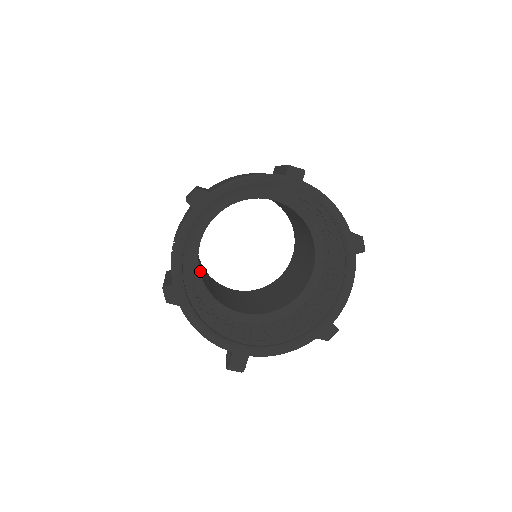
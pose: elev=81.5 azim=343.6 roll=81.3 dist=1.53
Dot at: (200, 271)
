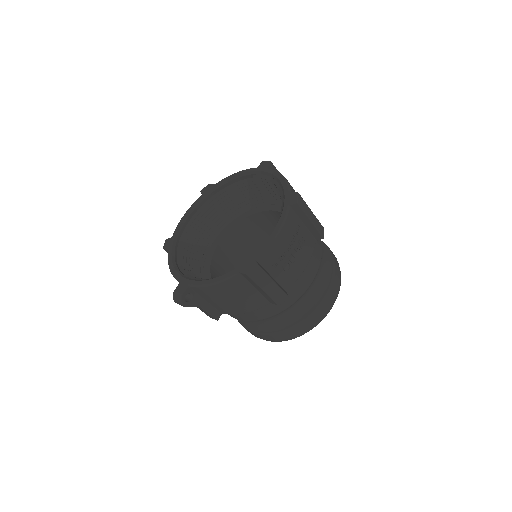
Dot at: (217, 269)
